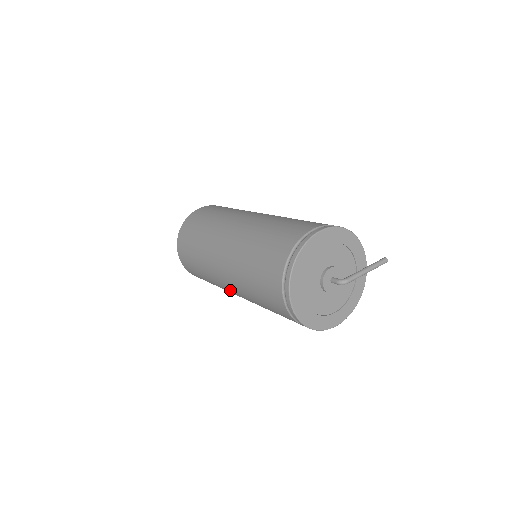
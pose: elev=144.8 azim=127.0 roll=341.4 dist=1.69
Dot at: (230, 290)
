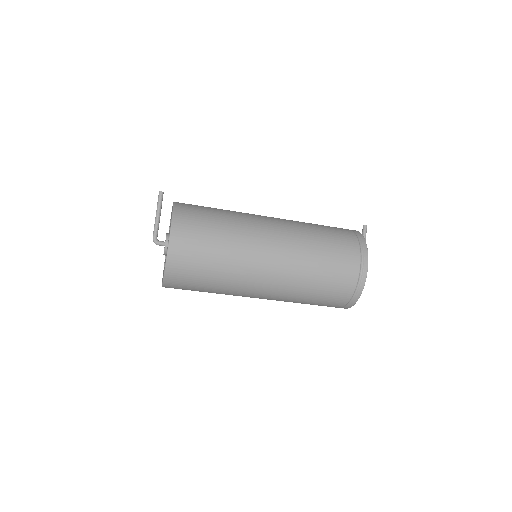
Dot at: occluded
